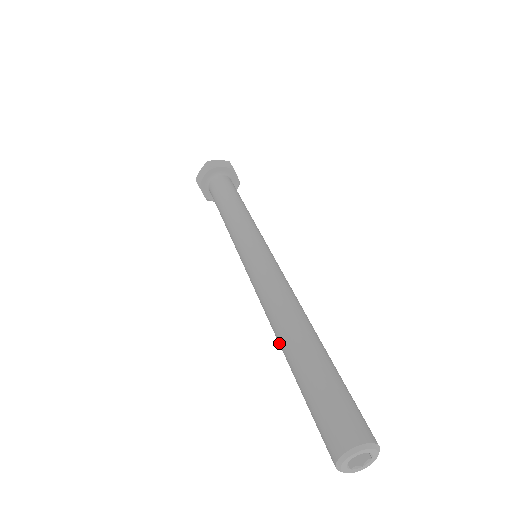
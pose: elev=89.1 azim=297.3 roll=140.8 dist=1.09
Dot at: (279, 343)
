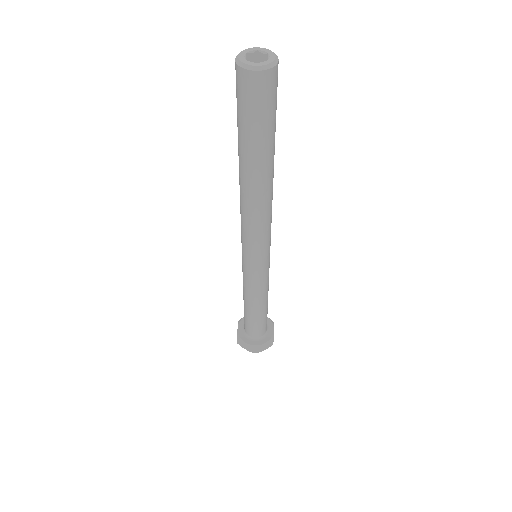
Dot at: (243, 183)
